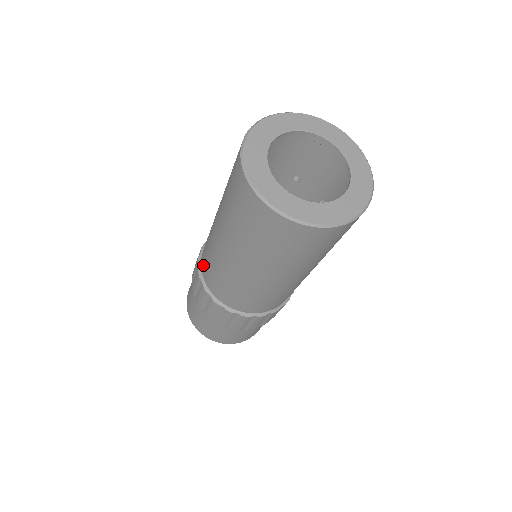
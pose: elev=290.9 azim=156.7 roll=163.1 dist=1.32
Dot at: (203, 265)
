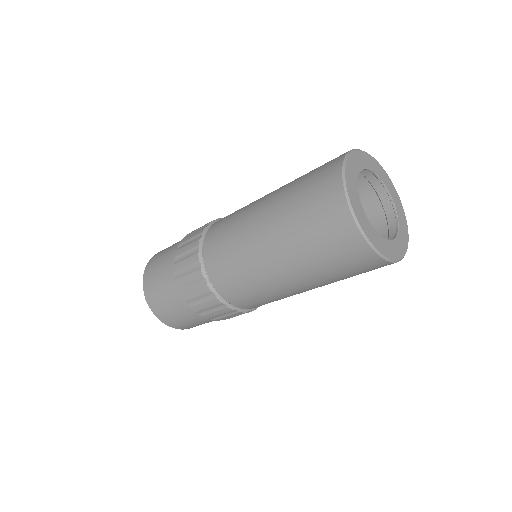
Dot at: (224, 217)
